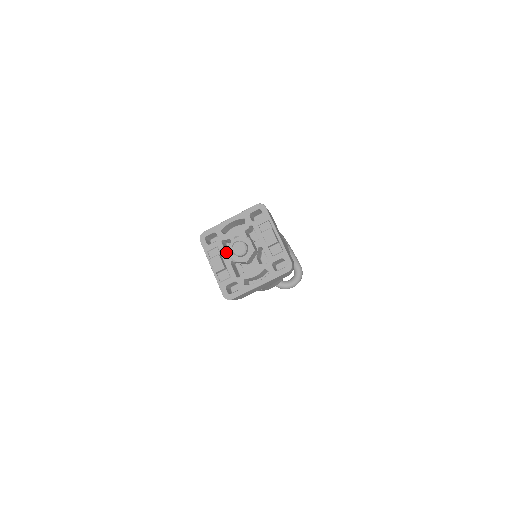
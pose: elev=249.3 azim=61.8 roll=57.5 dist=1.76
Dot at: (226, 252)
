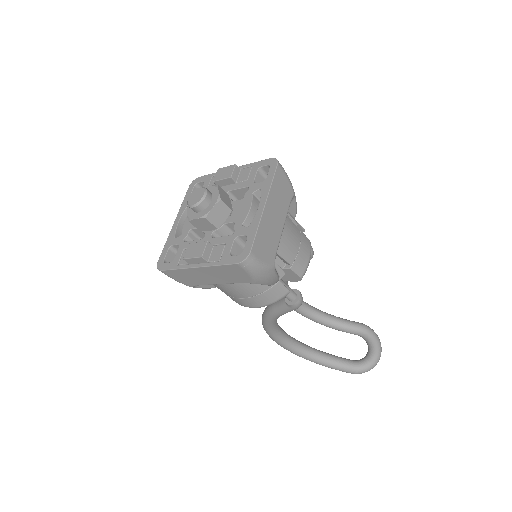
Dot at: occluded
